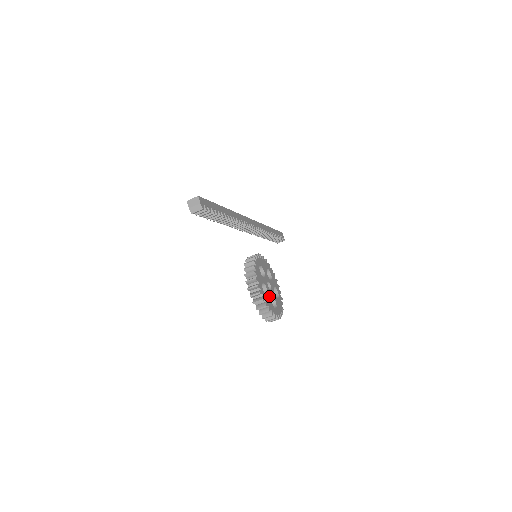
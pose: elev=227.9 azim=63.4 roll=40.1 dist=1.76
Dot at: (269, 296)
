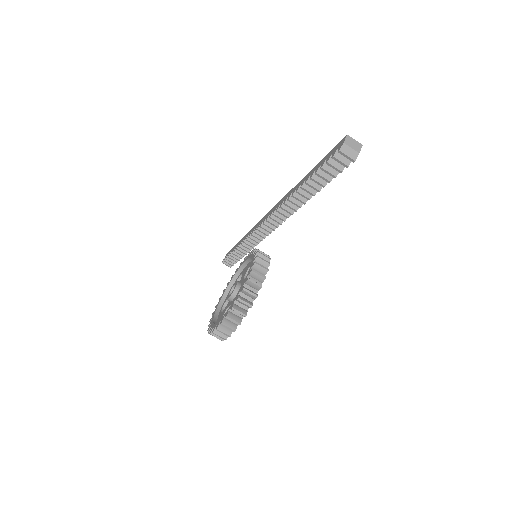
Dot at: occluded
